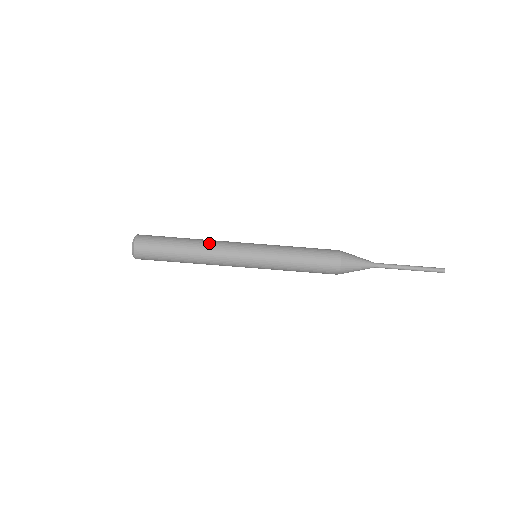
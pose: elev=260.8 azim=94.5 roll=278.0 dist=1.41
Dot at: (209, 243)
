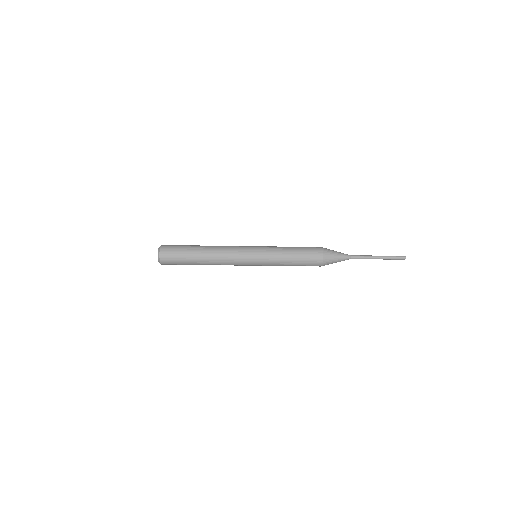
Dot at: (218, 256)
